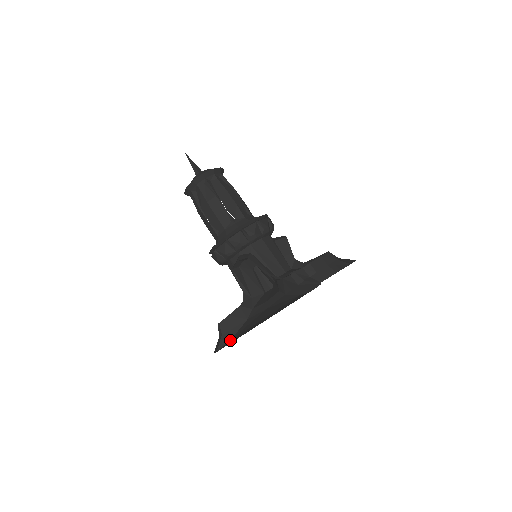
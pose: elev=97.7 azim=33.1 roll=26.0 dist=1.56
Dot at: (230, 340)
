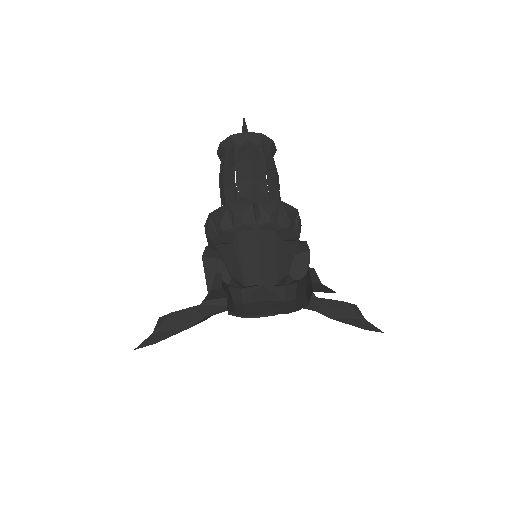
Dot at: (154, 343)
